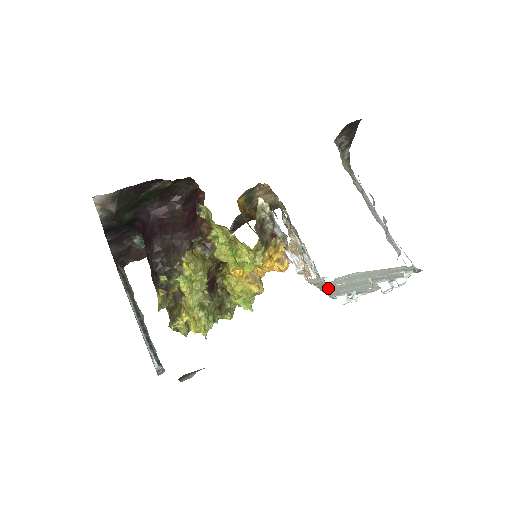
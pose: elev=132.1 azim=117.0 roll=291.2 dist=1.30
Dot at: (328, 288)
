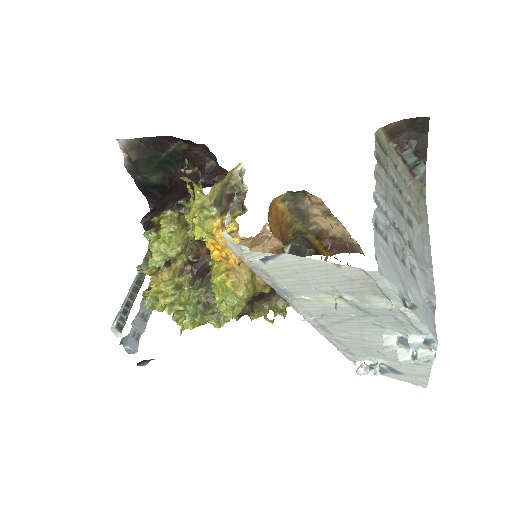
Dot at: (300, 306)
